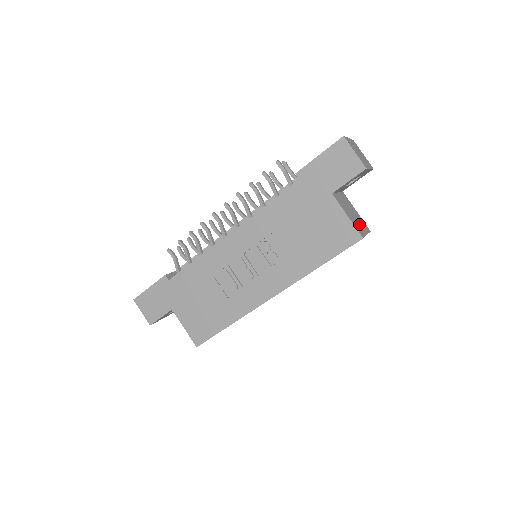
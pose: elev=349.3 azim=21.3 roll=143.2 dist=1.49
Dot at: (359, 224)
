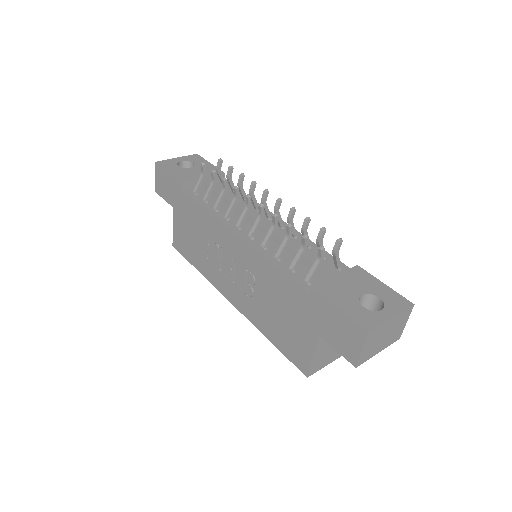
Dot at: (330, 355)
